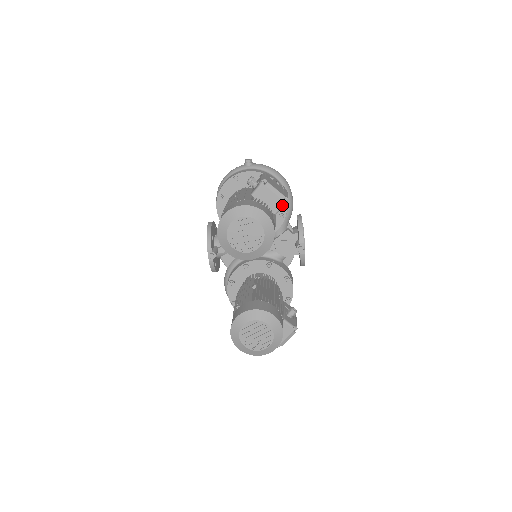
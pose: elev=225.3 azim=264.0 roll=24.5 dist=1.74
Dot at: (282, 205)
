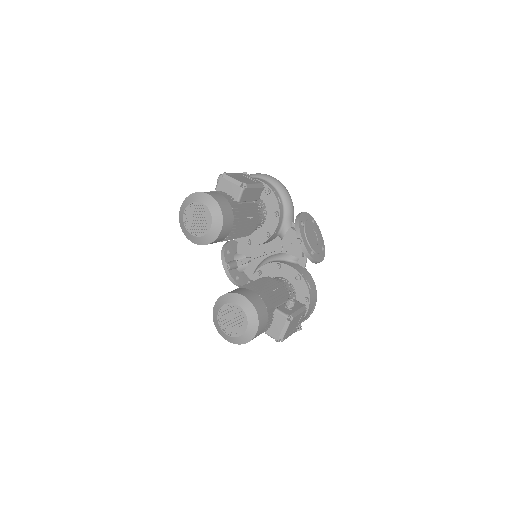
Dot at: (241, 191)
